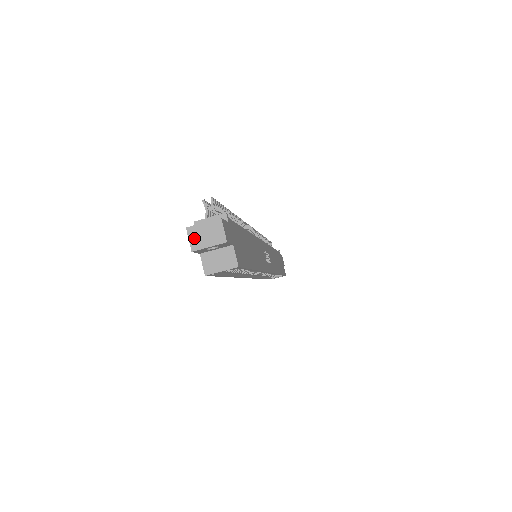
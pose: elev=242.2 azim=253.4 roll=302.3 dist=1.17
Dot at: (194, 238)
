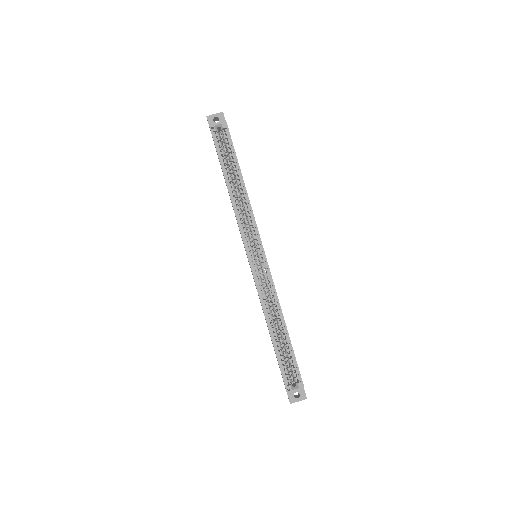
Dot at: occluded
